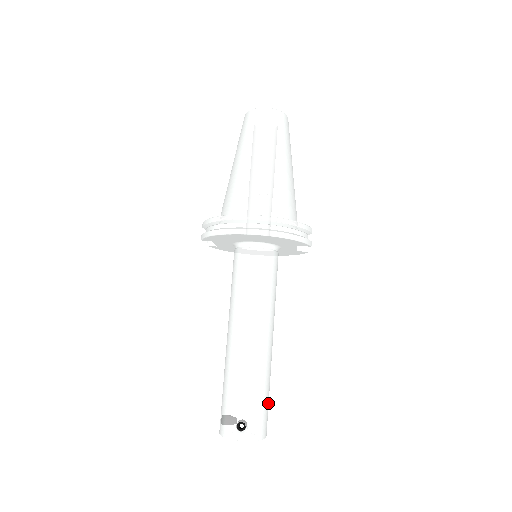
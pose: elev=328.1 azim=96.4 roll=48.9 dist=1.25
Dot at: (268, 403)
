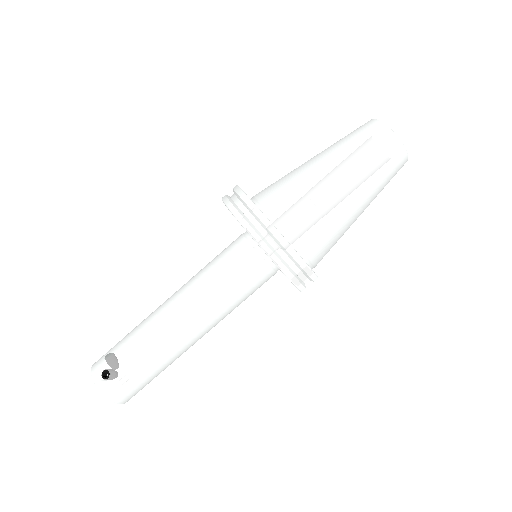
Dot at: (147, 381)
